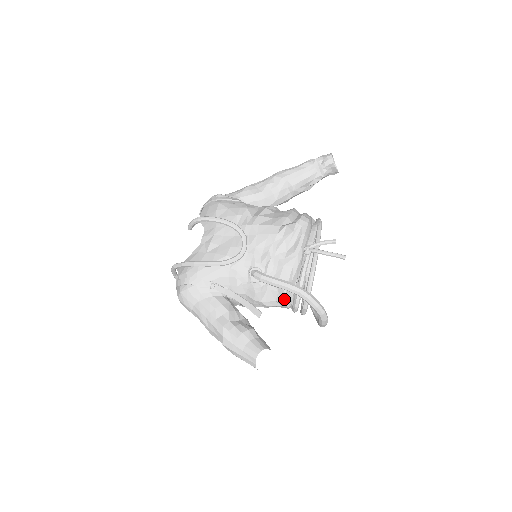
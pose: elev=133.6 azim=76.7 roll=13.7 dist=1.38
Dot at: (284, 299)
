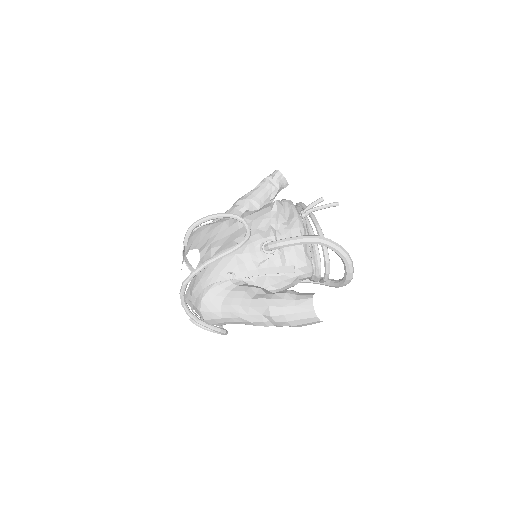
Dot at: (305, 260)
